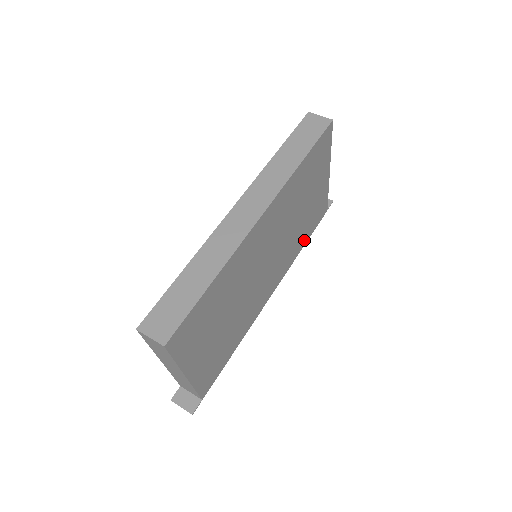
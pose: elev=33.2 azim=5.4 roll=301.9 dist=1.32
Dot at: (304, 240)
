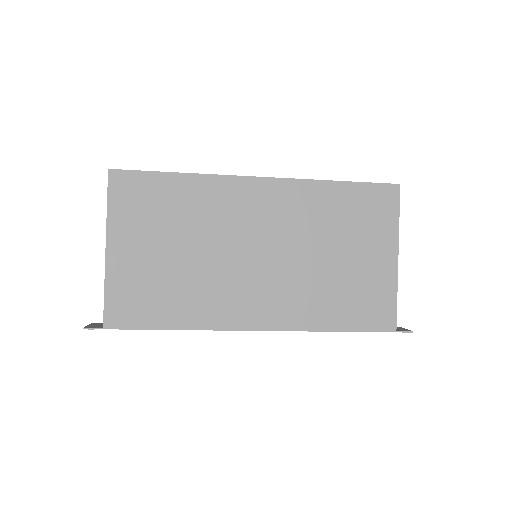
Dot at: (336, 321)
